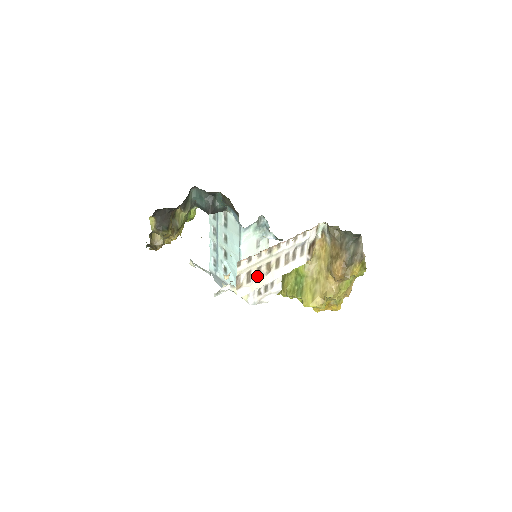
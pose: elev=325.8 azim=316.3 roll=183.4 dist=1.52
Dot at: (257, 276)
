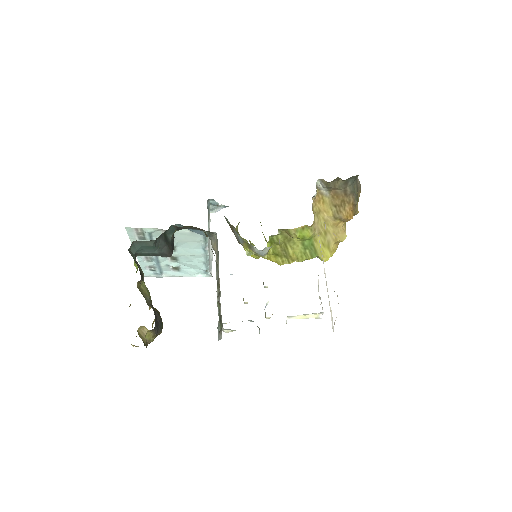
Dot at: occluded
